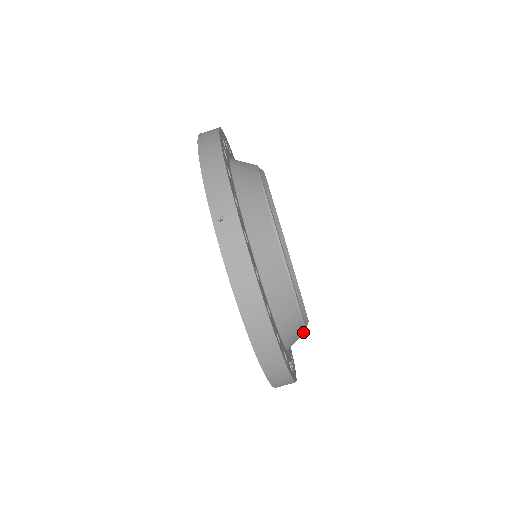
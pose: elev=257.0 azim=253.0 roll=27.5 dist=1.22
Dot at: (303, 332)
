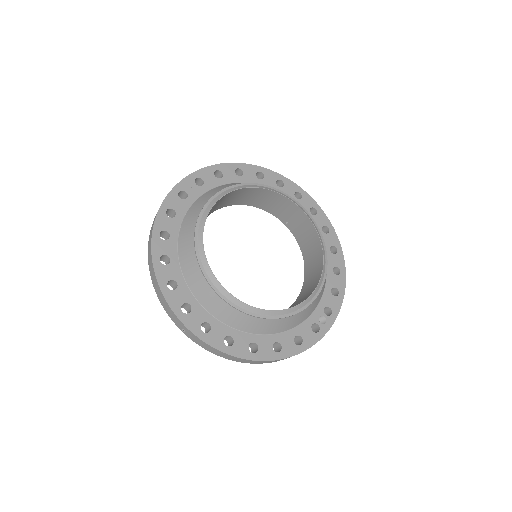
Dot at: (313, 302)
